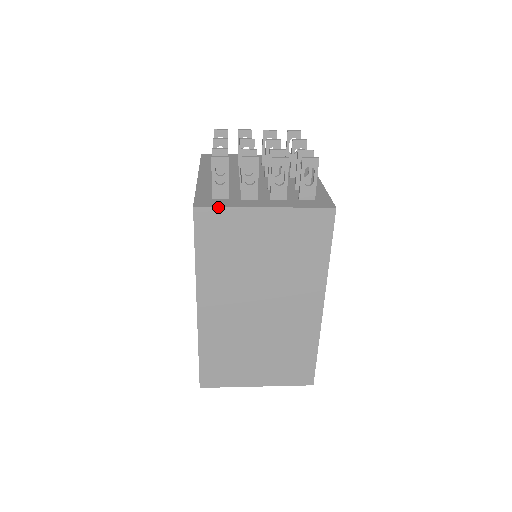
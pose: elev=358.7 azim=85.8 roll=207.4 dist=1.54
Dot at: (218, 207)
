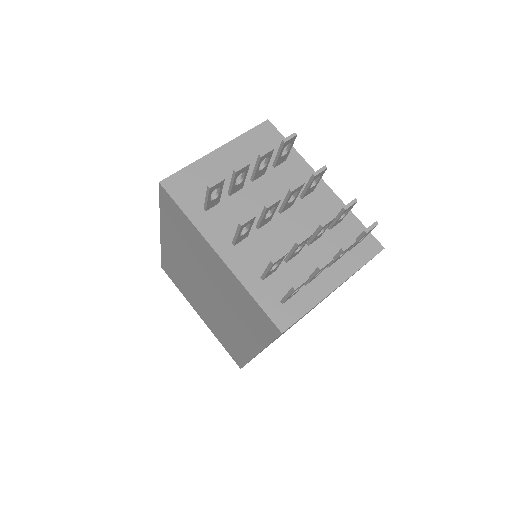
Dot at: (301, 317)
